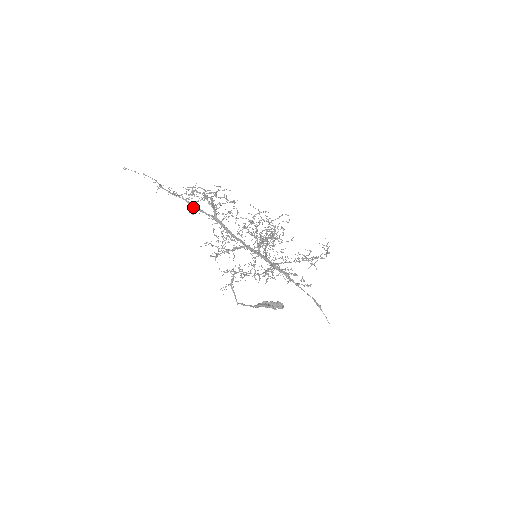
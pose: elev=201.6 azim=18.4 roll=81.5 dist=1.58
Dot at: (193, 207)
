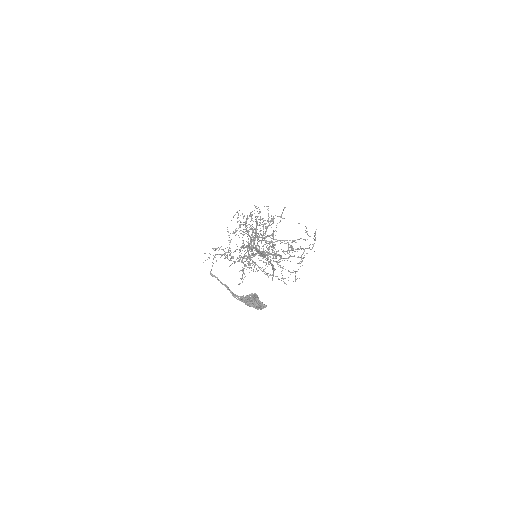
Dot at: (244, 248)
